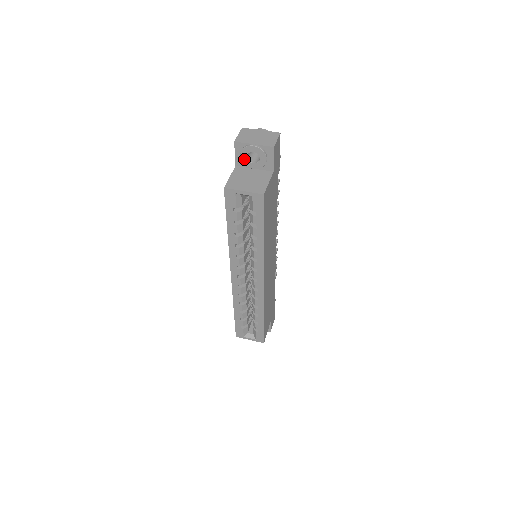
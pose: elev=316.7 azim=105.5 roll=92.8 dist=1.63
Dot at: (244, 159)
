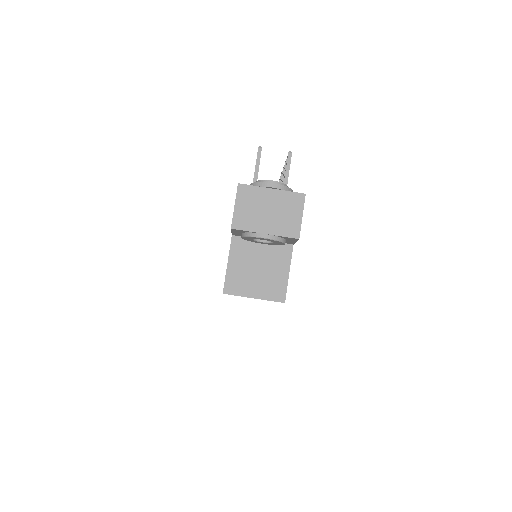
Dot at: (247, 239)
